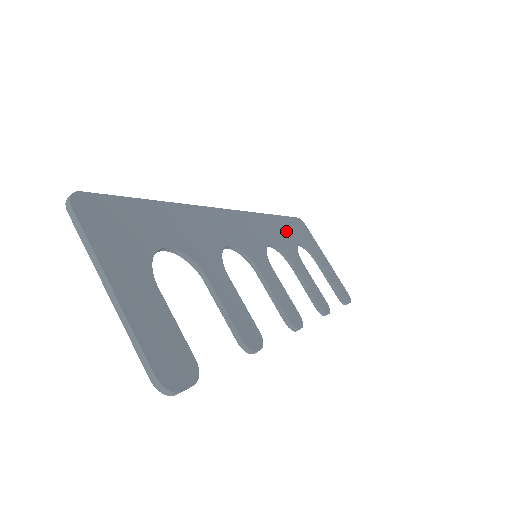
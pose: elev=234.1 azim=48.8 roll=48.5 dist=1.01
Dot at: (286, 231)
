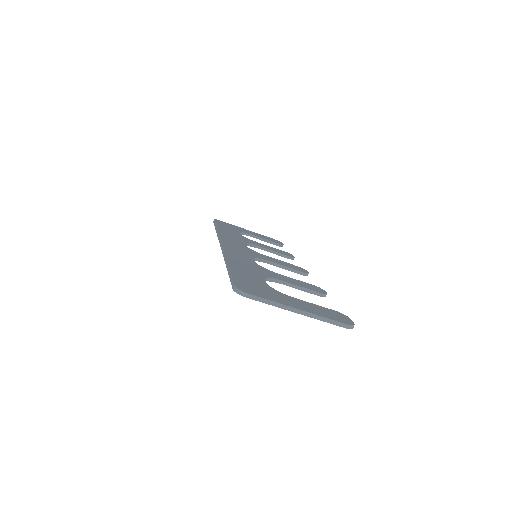
Dot at: (230, 232)
